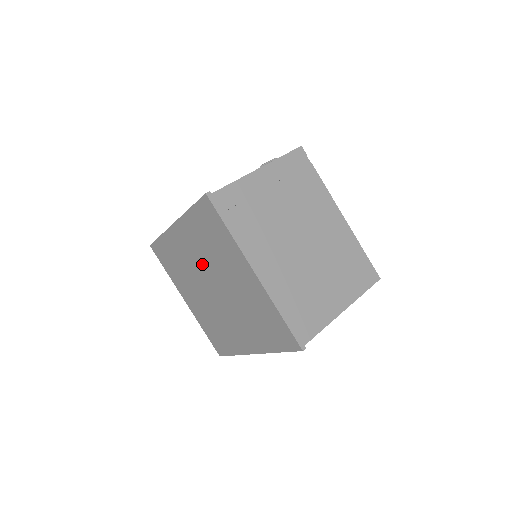
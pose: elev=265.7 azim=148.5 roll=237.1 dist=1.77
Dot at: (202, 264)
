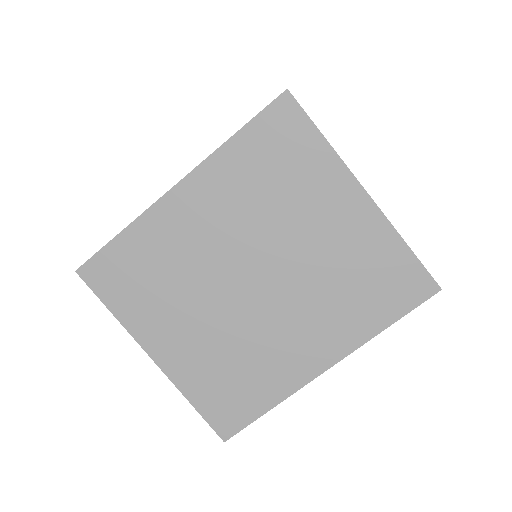
Dot at: (235, 237)
